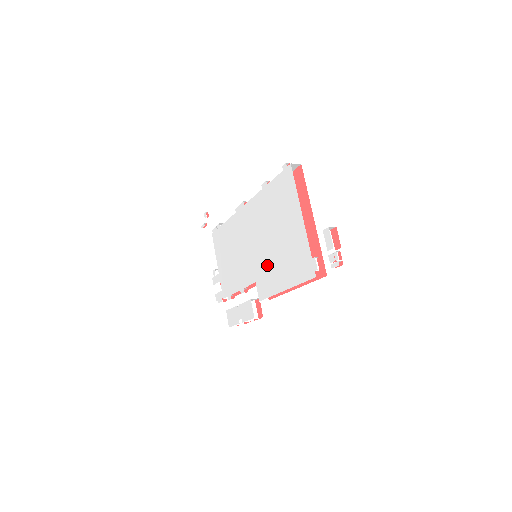
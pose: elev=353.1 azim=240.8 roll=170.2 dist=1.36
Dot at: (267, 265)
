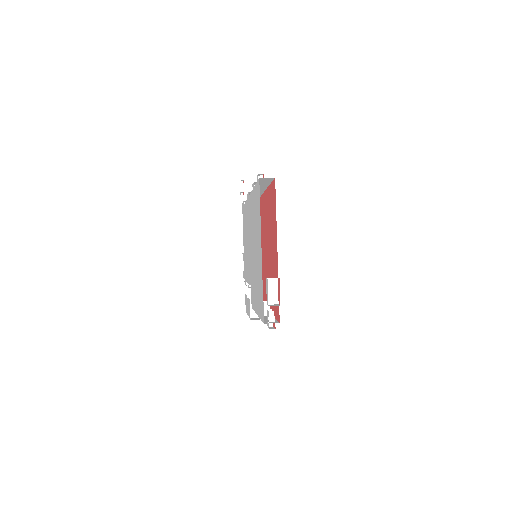
Dot at: (253, 276)
